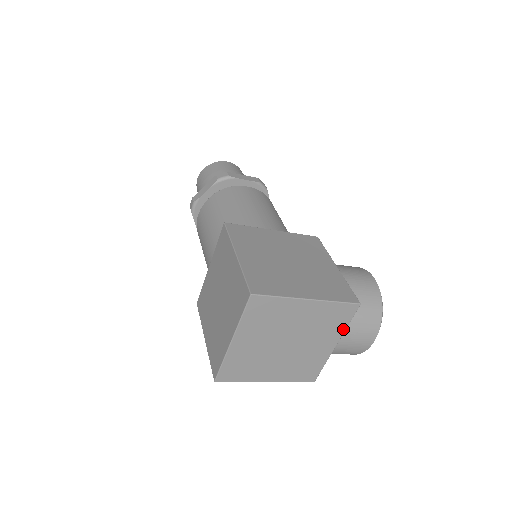
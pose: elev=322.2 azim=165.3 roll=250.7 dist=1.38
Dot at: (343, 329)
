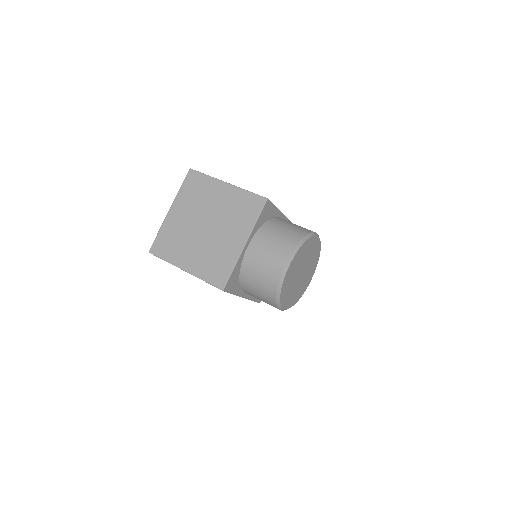
Dot at: (252, 225)
